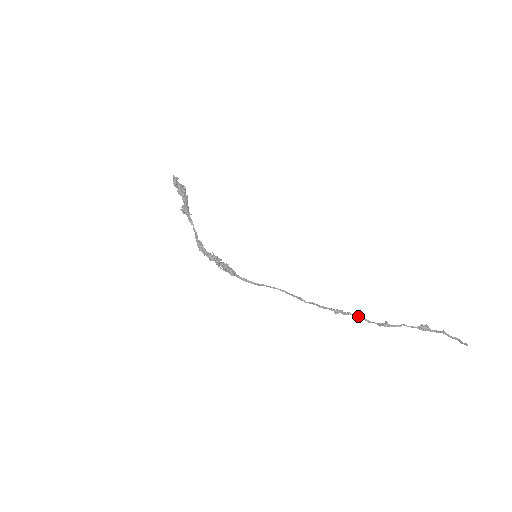
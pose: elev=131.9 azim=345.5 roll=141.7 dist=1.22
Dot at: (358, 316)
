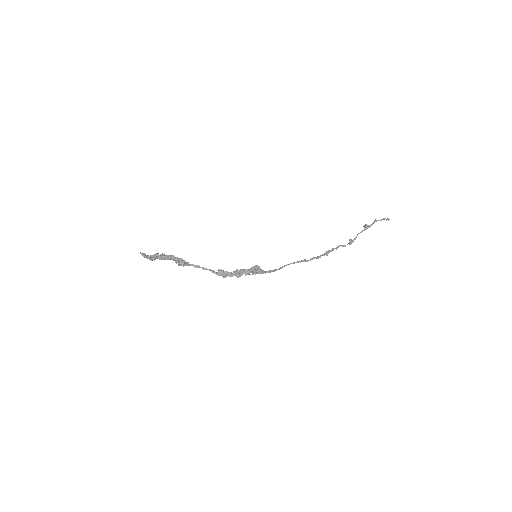
Dot at: (338, 247)
